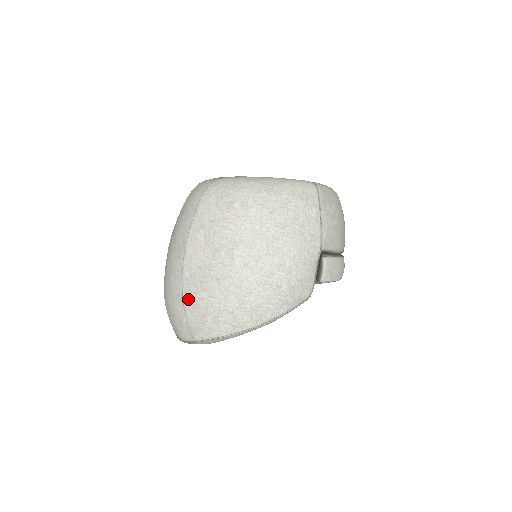
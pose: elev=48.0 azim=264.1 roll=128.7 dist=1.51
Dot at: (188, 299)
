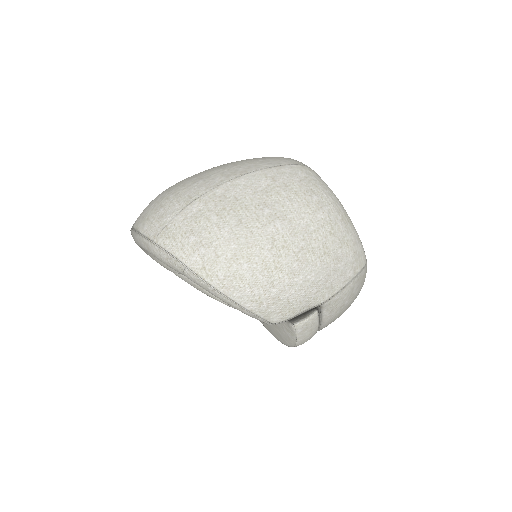
Dot at: (196, 207)
